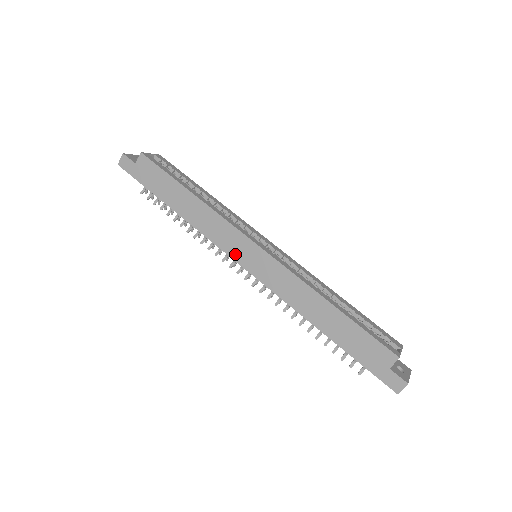
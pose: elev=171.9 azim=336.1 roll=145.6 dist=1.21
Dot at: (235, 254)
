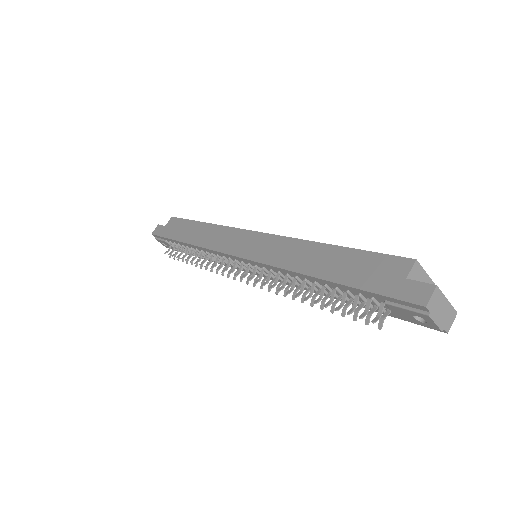
Dot at: (232, 249)
